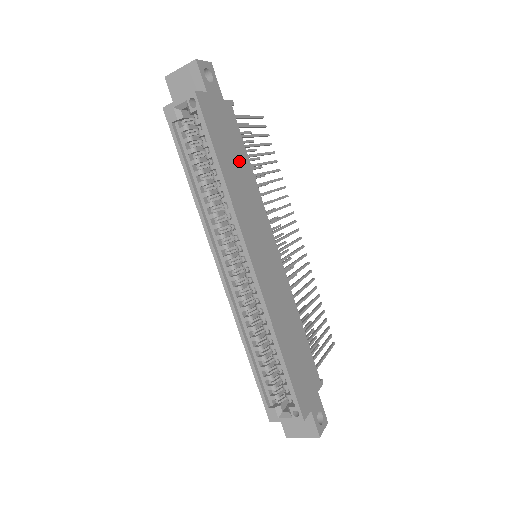
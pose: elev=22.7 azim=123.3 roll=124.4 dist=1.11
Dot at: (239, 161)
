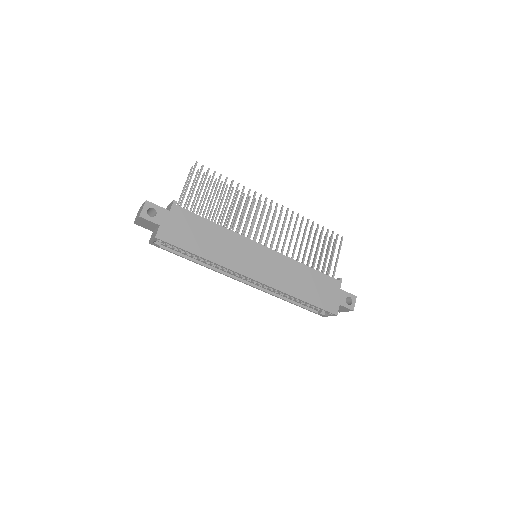
Dot at: (206, 233)
